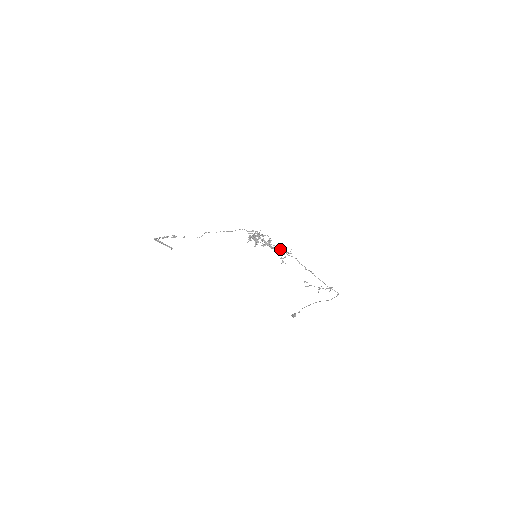
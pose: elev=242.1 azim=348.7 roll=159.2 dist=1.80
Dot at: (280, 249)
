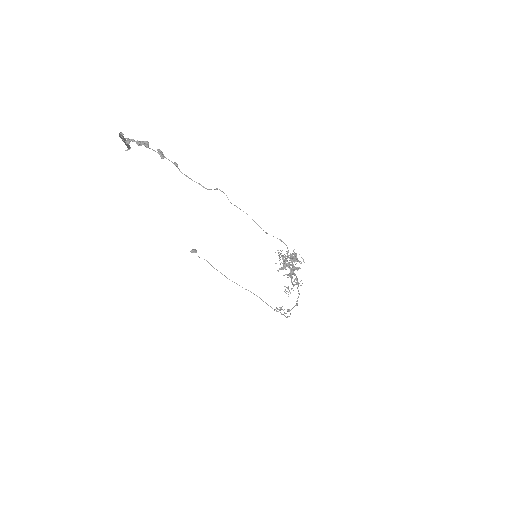
Dot at: (298, 283)
